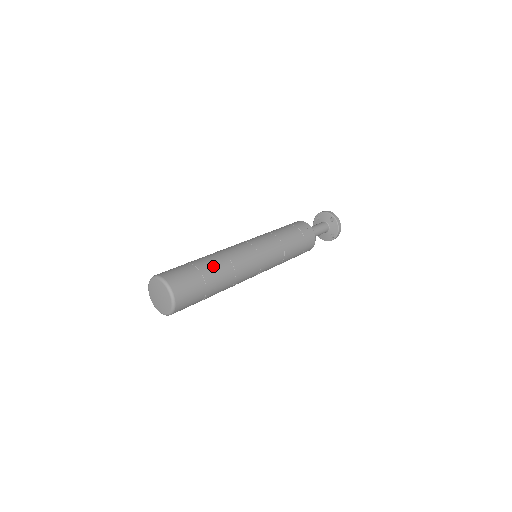
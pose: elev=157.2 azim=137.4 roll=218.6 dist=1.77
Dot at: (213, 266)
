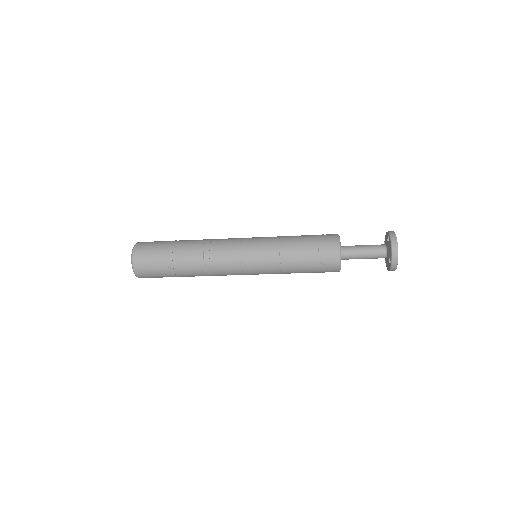
Dot at: (184, 243)
